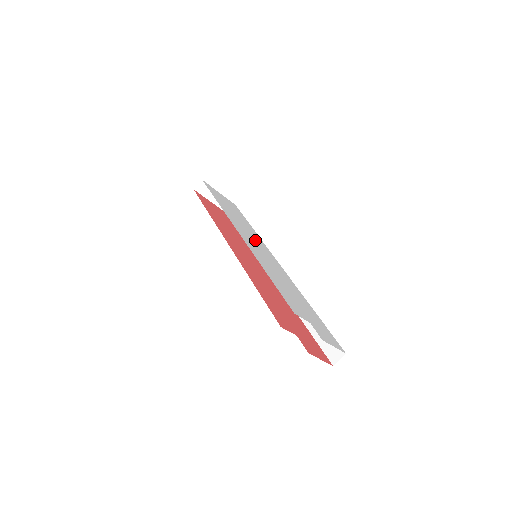
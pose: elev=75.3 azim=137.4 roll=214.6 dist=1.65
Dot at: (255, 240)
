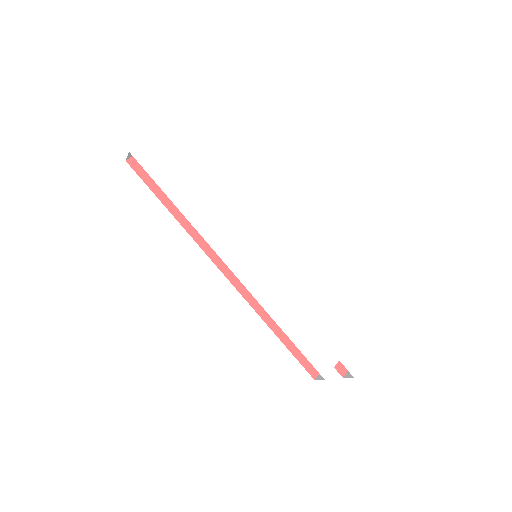
Dot at: (245, 228)
